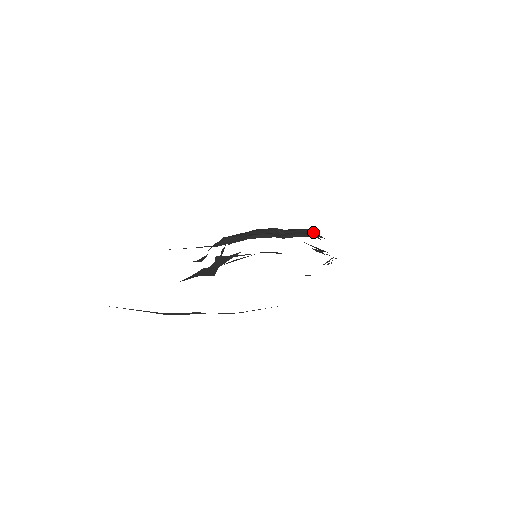
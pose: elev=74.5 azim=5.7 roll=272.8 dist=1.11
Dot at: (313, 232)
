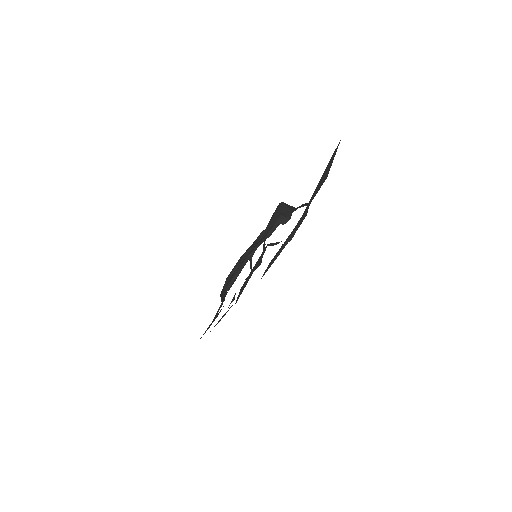
Dot at: (249, 252)
